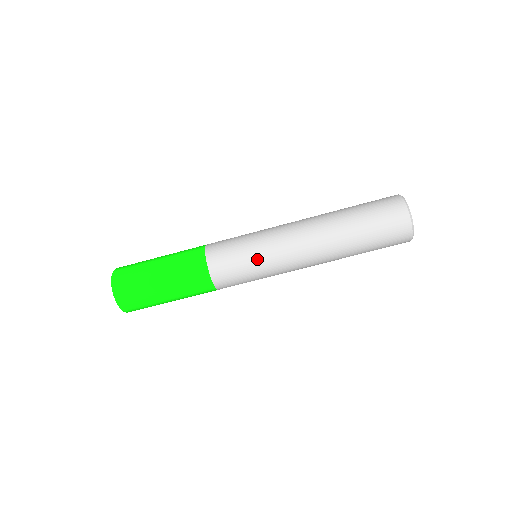
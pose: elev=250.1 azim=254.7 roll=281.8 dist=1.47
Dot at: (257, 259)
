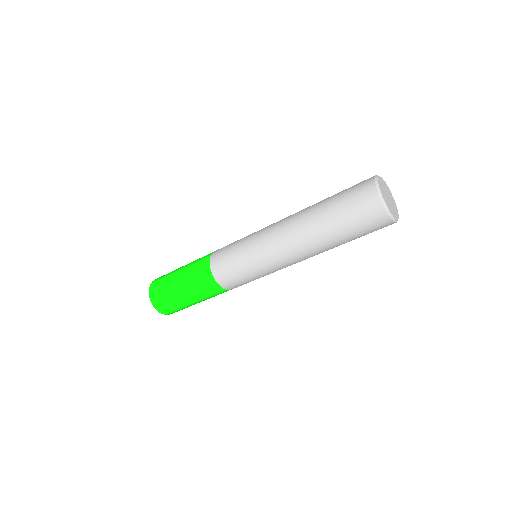
Dot at: occluded
